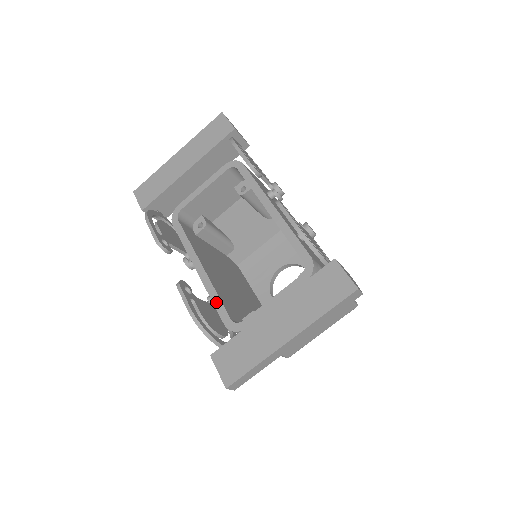
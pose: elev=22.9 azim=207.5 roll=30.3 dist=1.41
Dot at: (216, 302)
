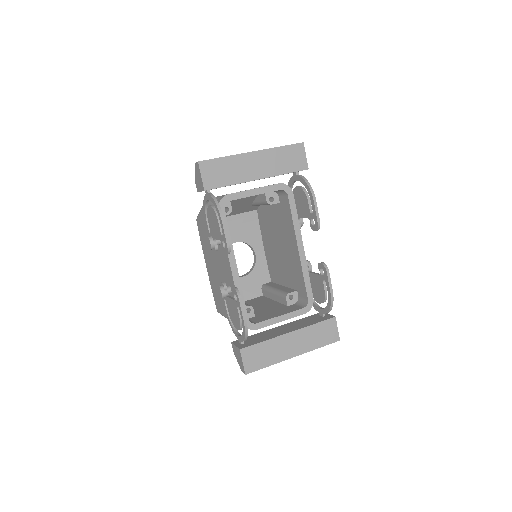
Dot at: occluded
